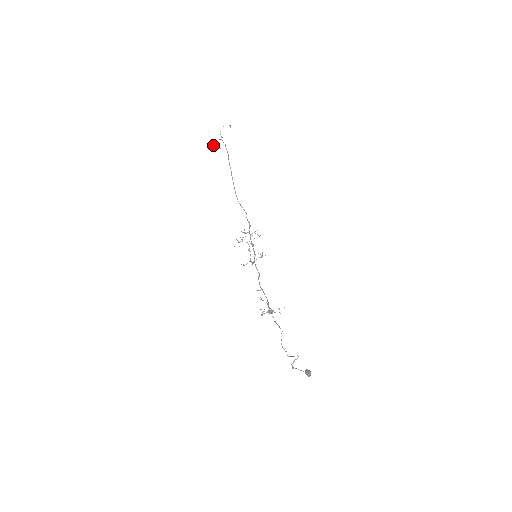
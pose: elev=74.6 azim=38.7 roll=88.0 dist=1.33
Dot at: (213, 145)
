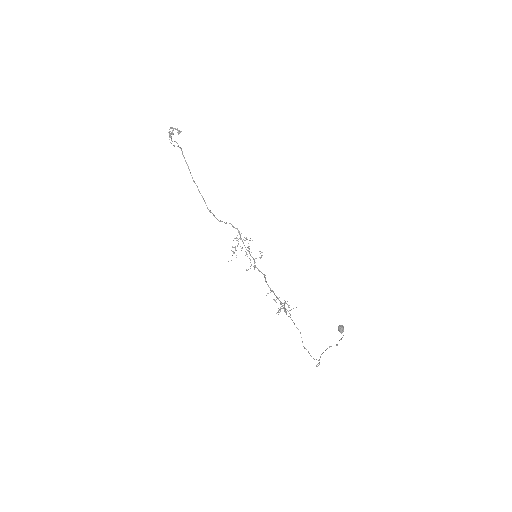
Dot at: (172, 128)
